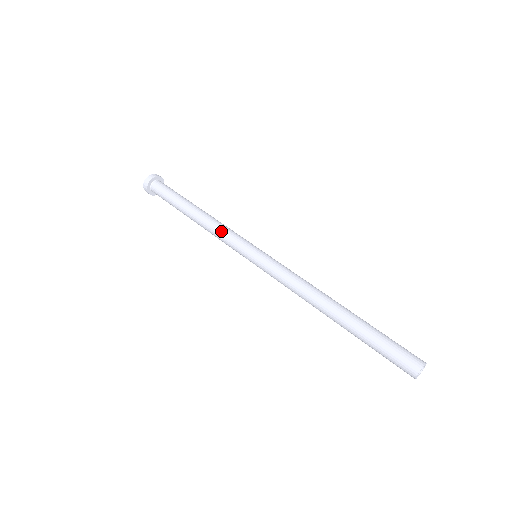
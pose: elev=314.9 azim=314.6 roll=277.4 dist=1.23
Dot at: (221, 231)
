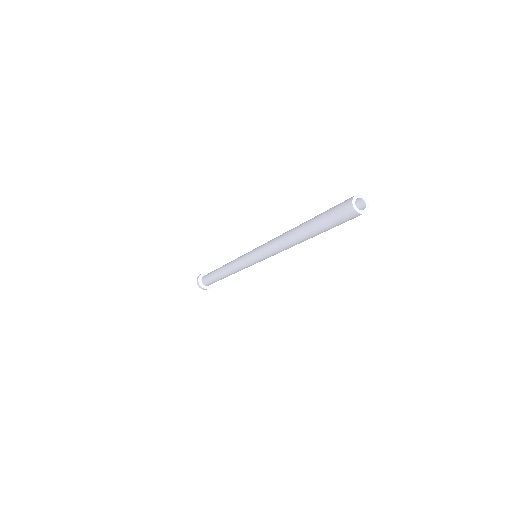
Dot at: (233, 264)
